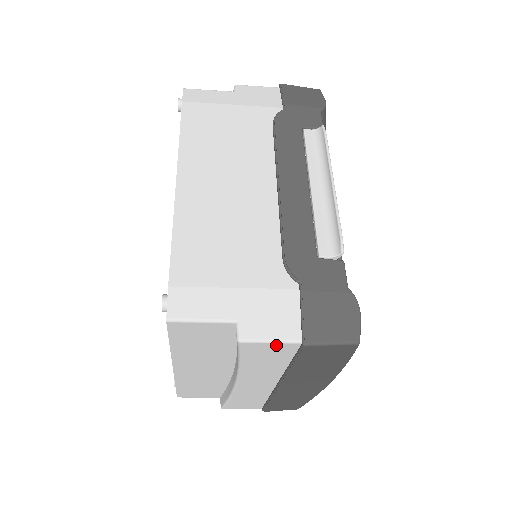
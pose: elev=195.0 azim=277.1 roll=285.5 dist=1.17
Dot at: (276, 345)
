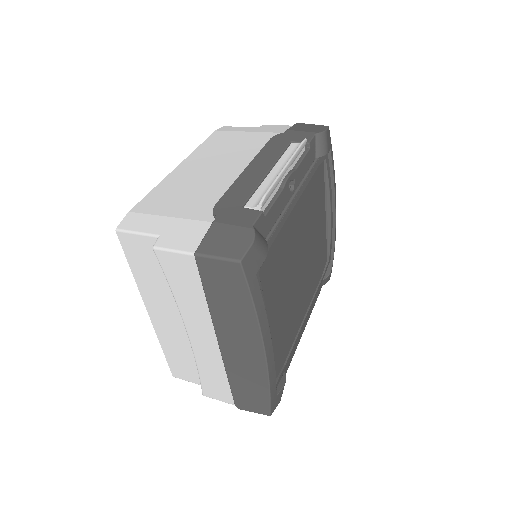
Dot at: (180, 257)
